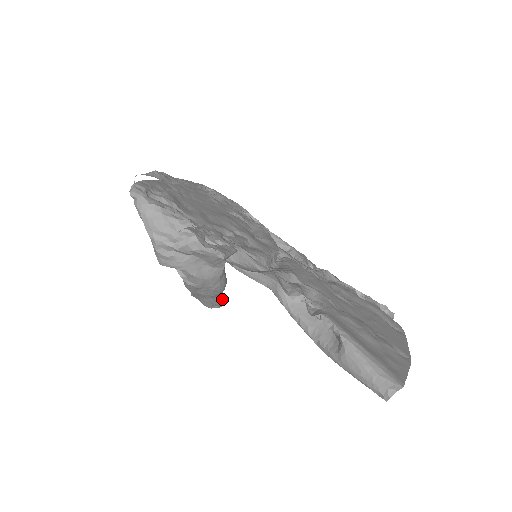
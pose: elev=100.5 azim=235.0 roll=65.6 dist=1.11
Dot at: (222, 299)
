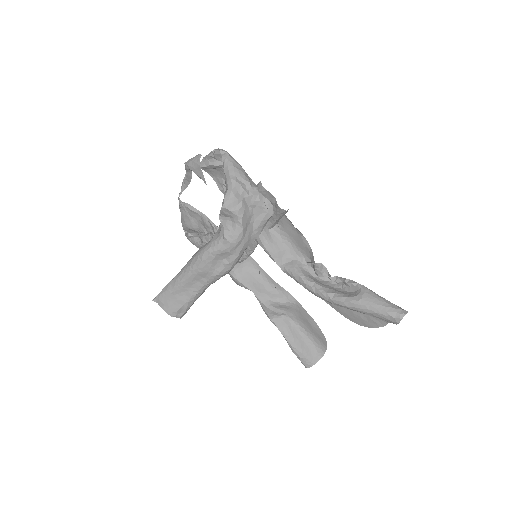
Dot at: (191, 305)
